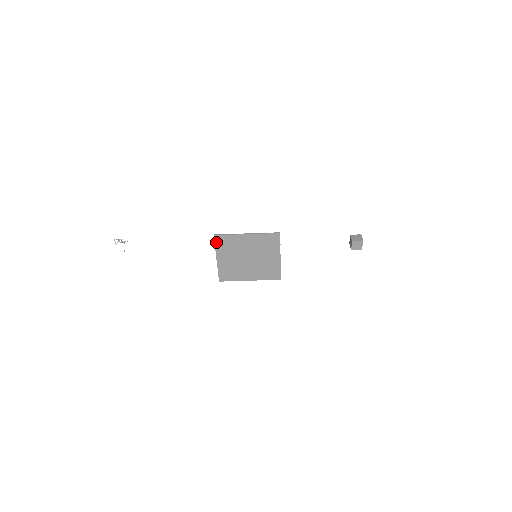
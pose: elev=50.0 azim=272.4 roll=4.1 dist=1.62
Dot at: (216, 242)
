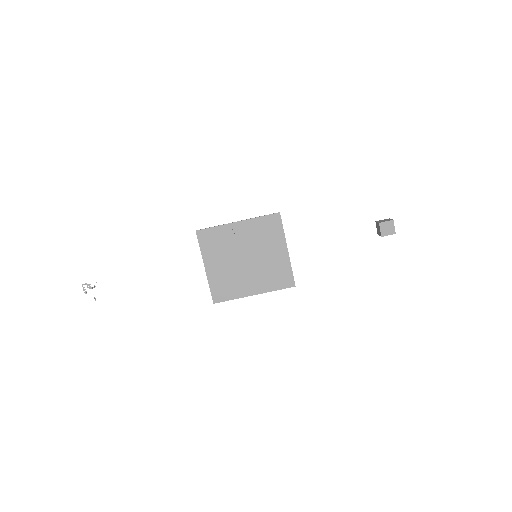
Dot at: (200, 241)
